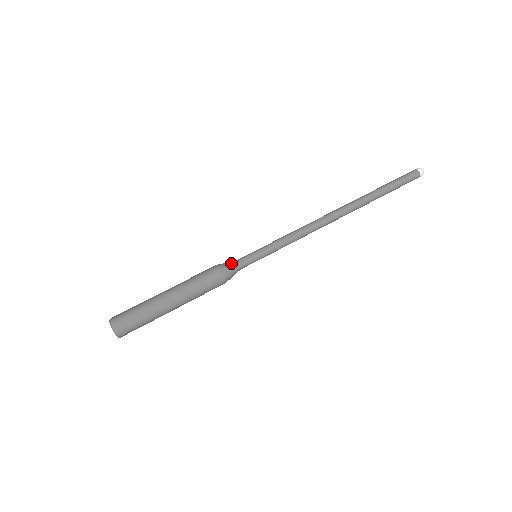
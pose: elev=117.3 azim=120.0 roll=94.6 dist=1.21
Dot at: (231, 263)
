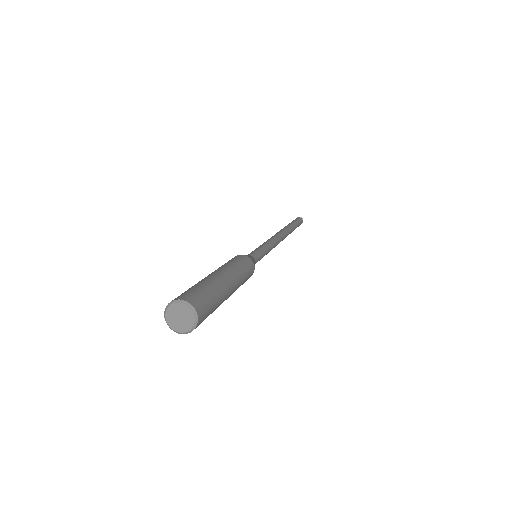
Dot at: (251, 256)
